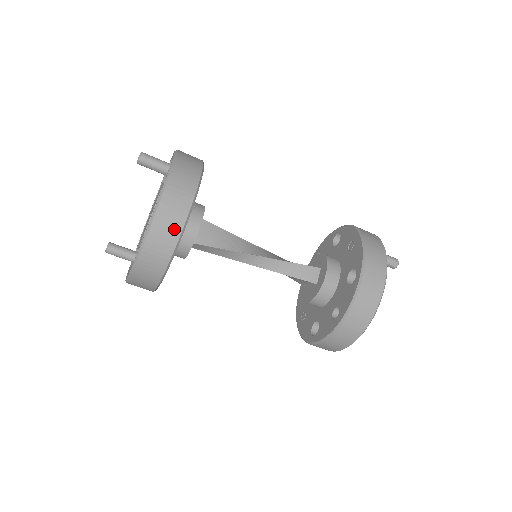
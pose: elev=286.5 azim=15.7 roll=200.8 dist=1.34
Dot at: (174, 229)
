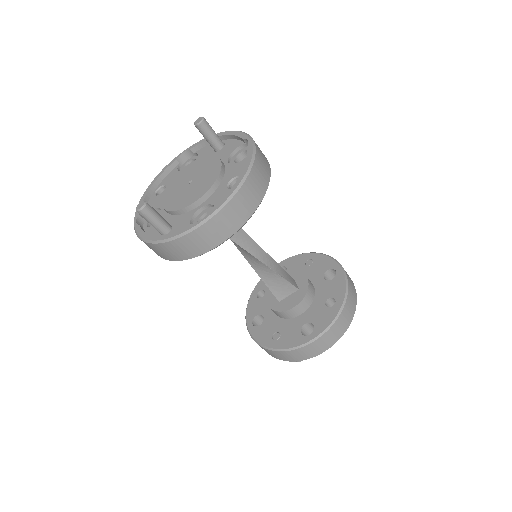
Dot at: (267, 168)
